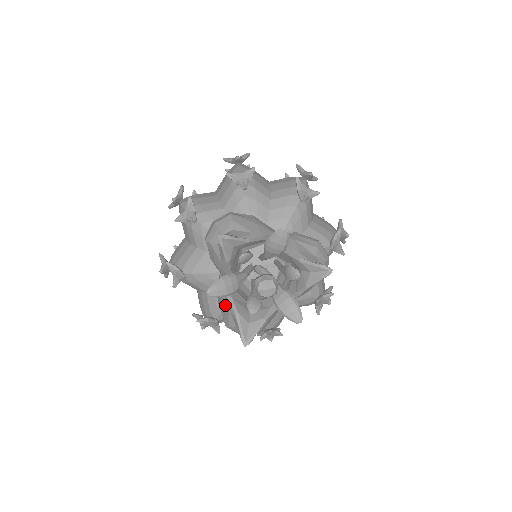
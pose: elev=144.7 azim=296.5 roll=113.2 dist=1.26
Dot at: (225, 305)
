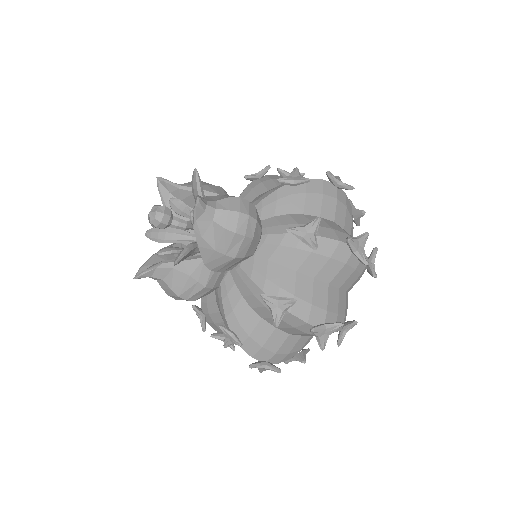
Dot at: occluded
